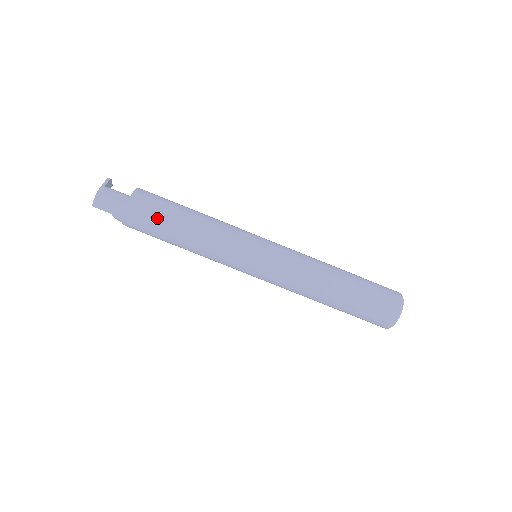
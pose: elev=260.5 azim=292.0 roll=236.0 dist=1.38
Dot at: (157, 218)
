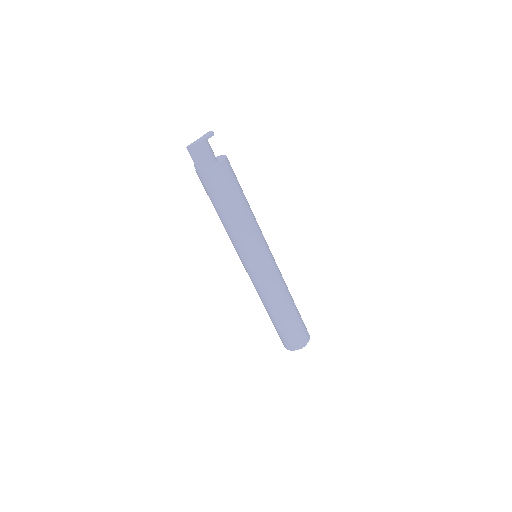
Dot at: (219, 193)
